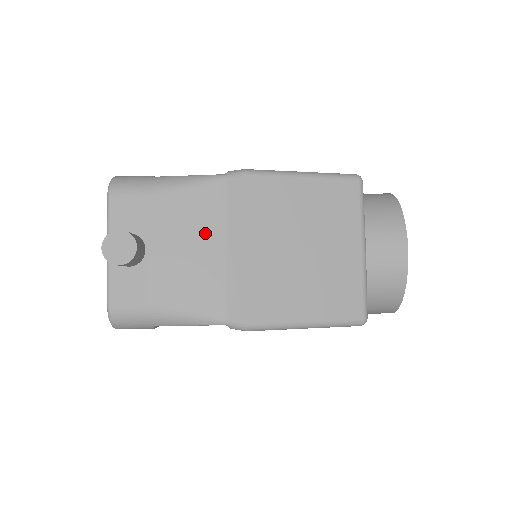
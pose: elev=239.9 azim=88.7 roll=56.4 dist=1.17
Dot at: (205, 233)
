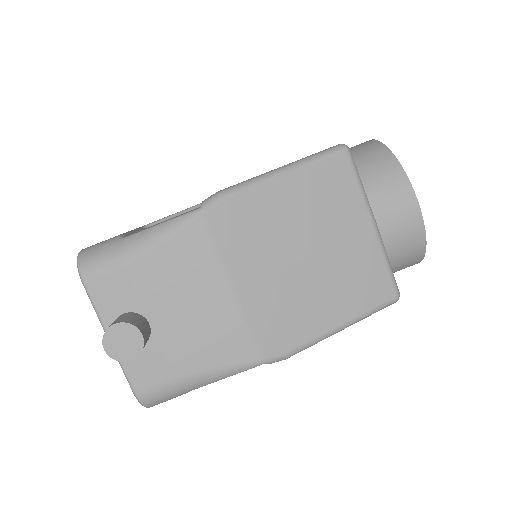
Dot at: (205, 281)
